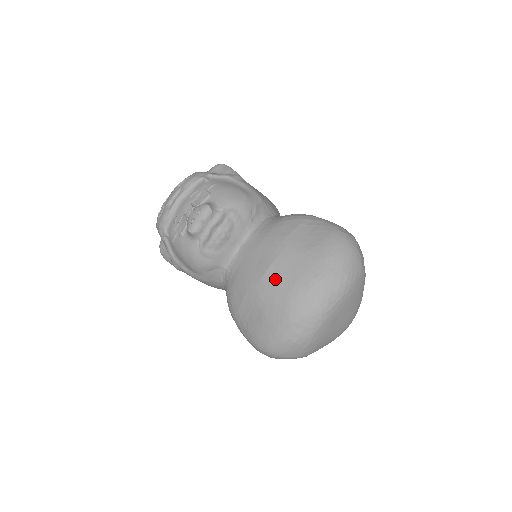
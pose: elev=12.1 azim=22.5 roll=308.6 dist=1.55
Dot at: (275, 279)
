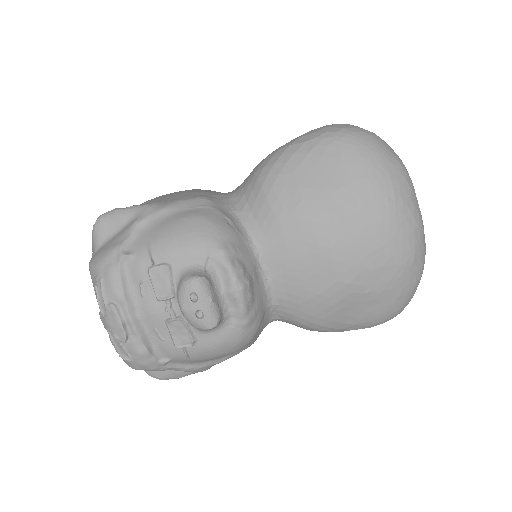
Dot at: (352, 252)
